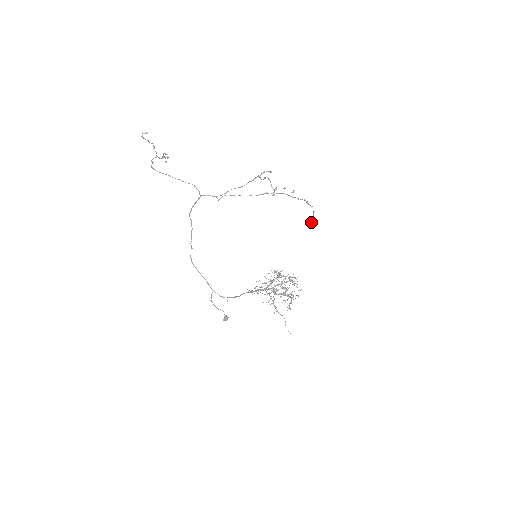
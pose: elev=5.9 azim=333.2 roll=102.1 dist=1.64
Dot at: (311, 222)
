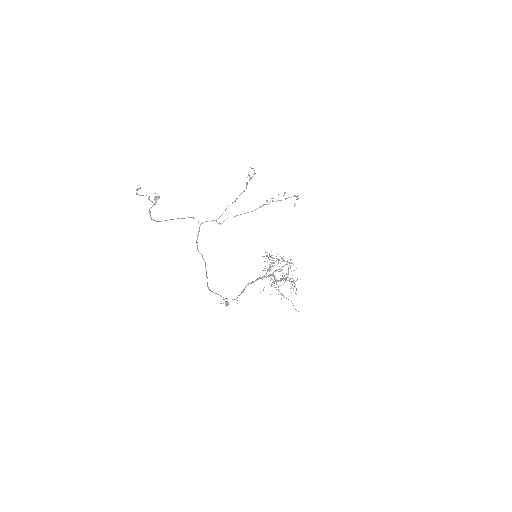
Dot at: (294, 205)
